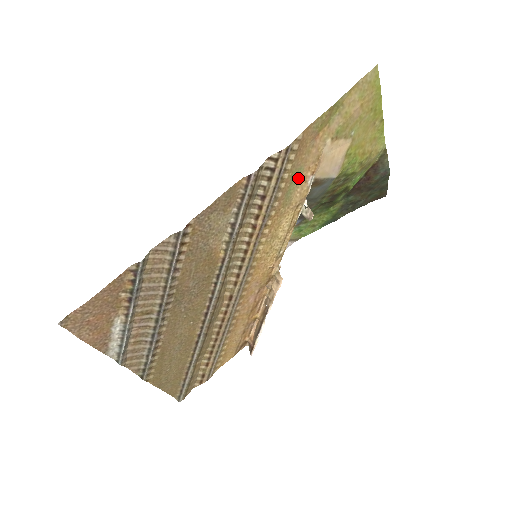
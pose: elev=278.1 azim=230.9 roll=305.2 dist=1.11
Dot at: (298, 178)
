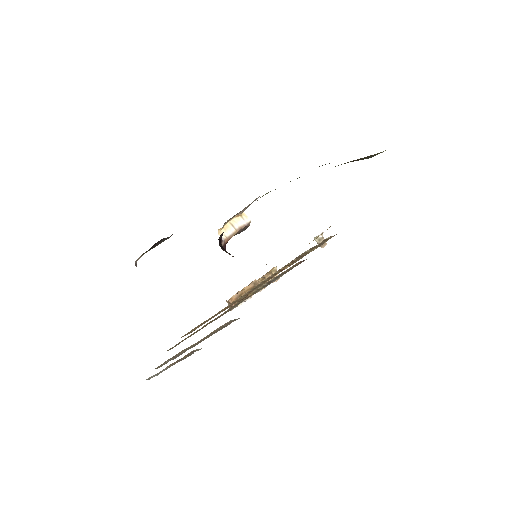
Dot at: occluded
